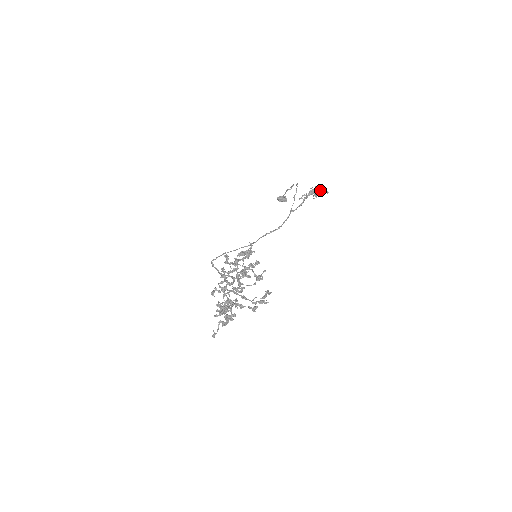
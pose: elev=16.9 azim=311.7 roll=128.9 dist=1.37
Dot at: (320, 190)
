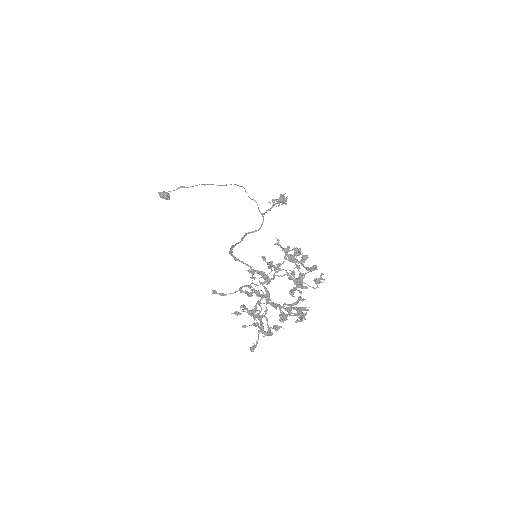
Dot at: (284, 199)
